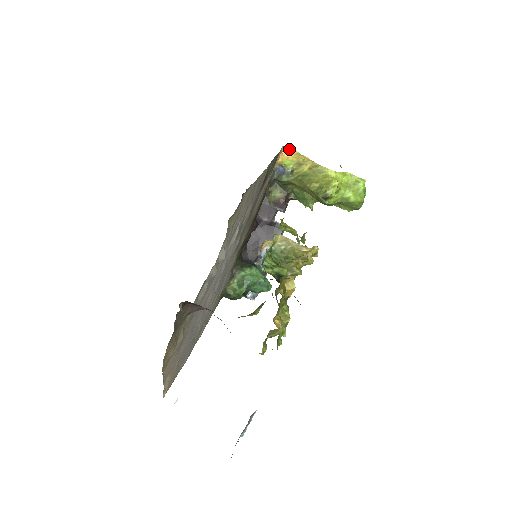
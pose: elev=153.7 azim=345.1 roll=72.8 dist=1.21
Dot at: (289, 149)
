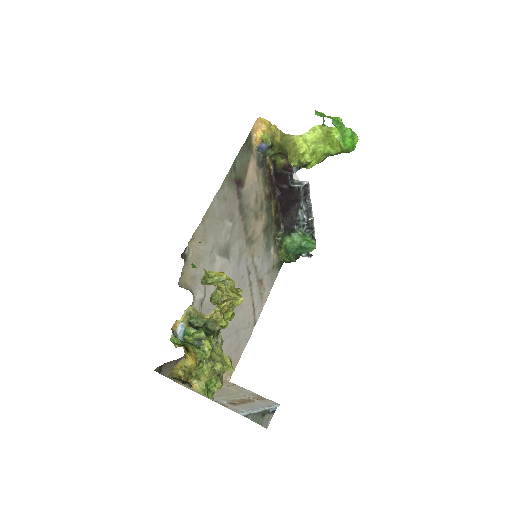
Dot at: (263, 120)
